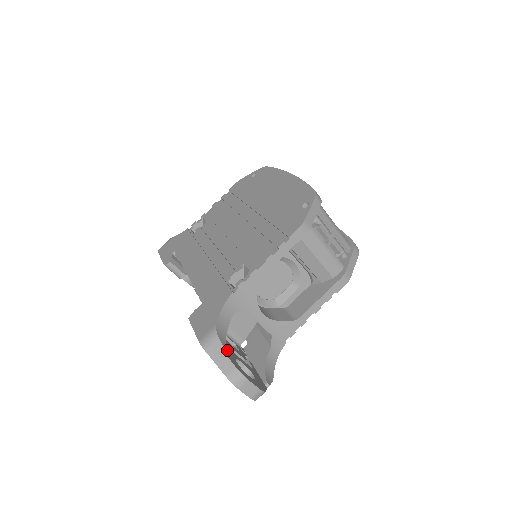
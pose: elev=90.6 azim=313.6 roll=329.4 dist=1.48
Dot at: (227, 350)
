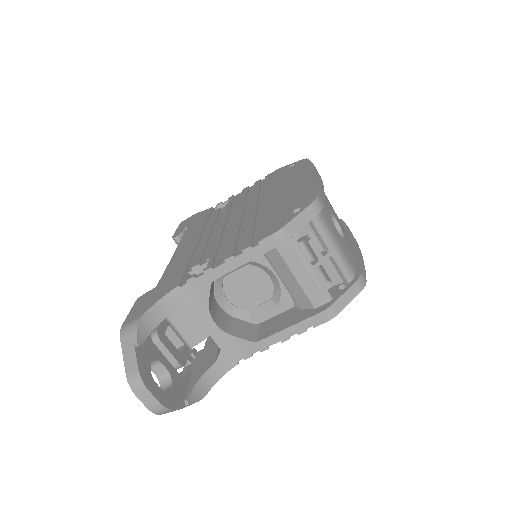
Dot at: (149, 347)
